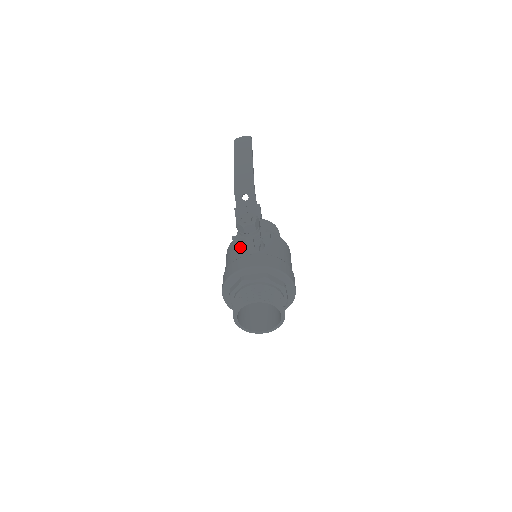
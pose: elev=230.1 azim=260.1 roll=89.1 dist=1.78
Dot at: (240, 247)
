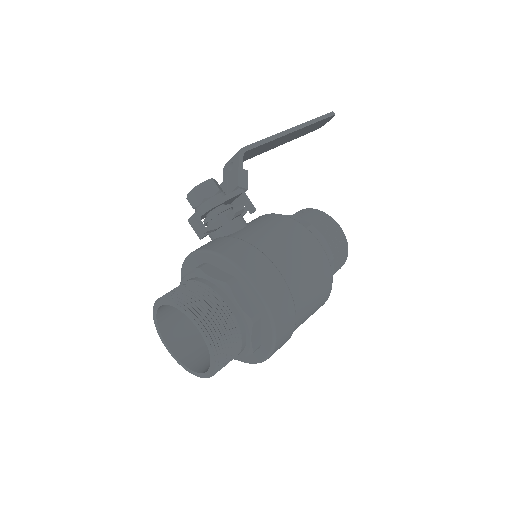
Dot at: occluded
